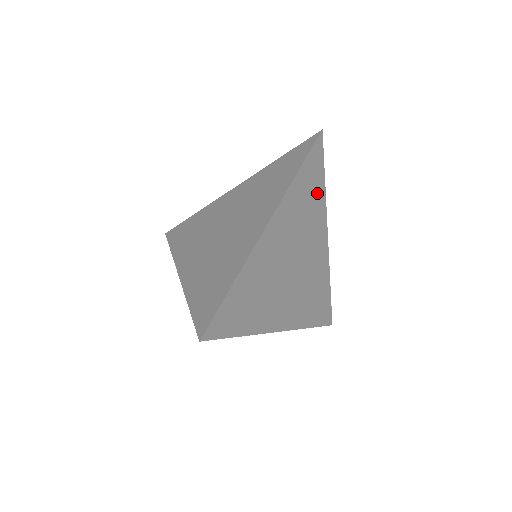
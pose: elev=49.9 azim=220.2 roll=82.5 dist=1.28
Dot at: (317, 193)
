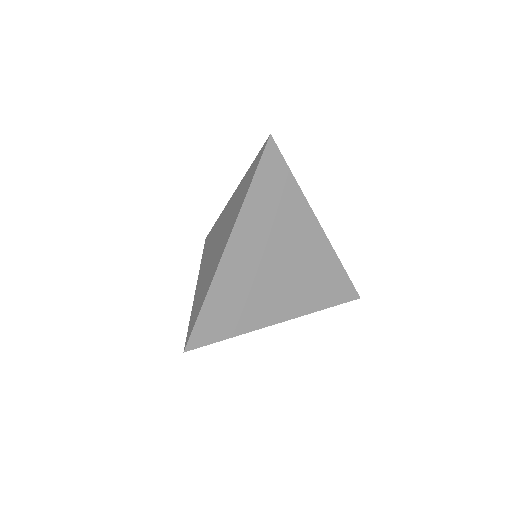
Dot at: (287, 192)
